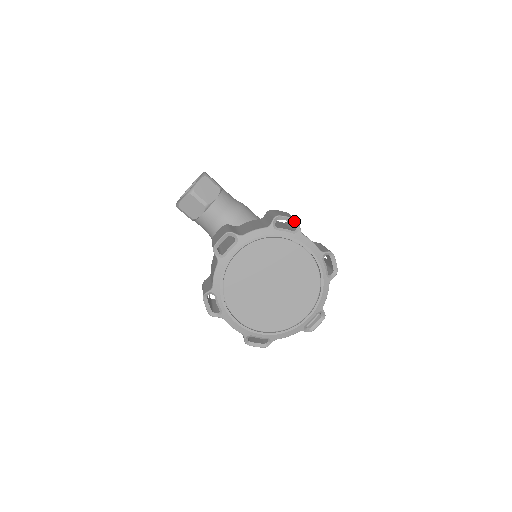
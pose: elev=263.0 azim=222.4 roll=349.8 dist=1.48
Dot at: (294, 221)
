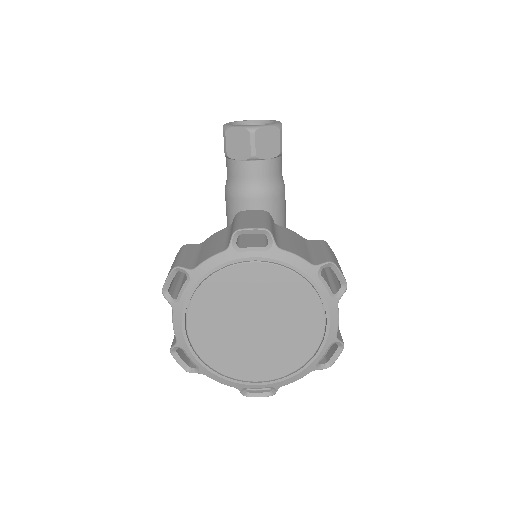
Dot at: (343, 283)
